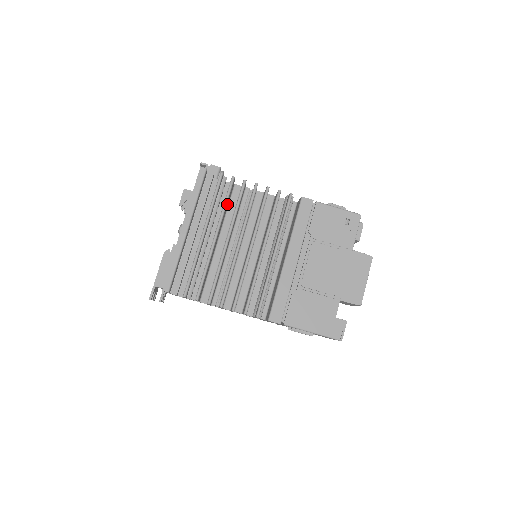
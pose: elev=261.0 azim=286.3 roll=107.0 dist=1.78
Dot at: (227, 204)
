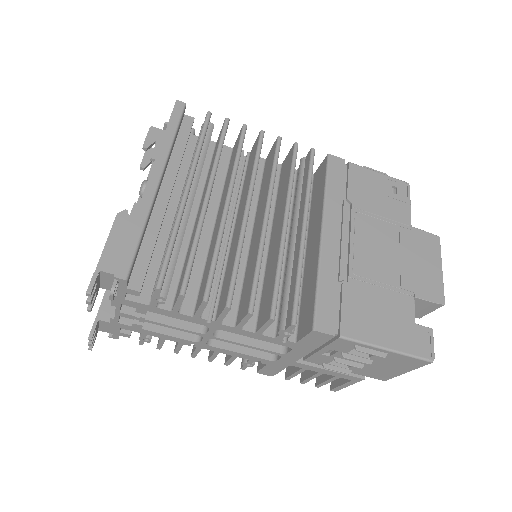
Dot at: occluded
